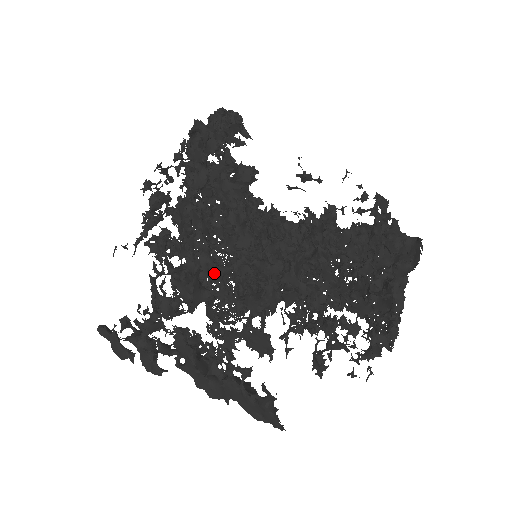
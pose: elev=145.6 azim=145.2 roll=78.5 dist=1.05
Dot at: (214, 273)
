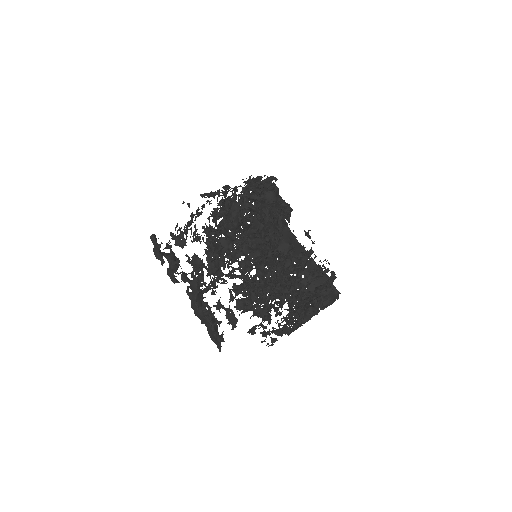
Dot at: (229, 253)
